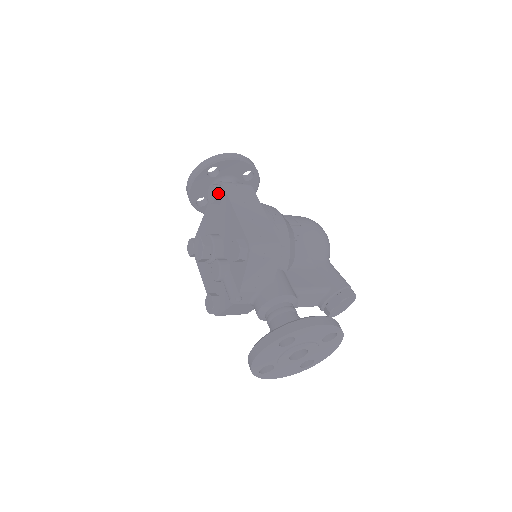
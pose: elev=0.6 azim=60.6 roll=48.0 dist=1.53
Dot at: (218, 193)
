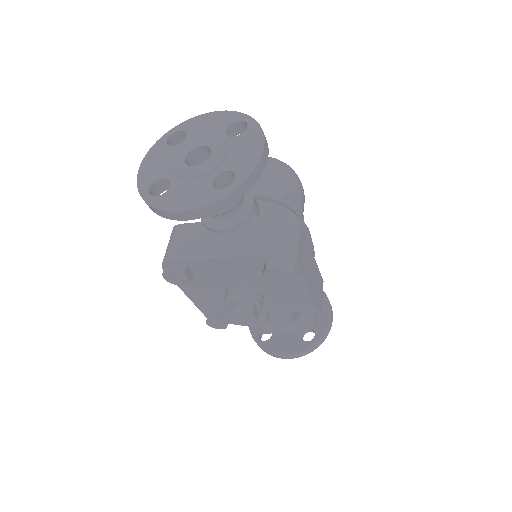
Dot at: (291, 277)
